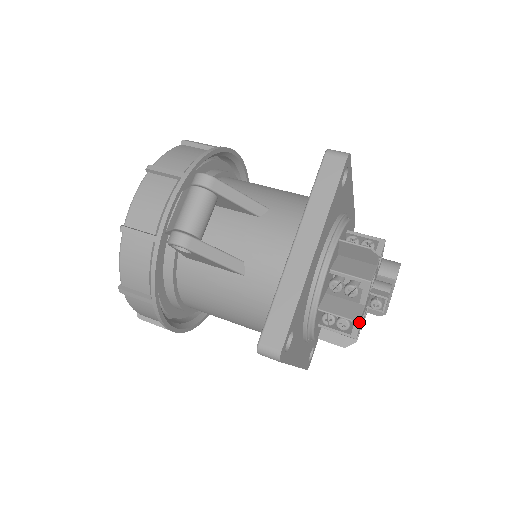
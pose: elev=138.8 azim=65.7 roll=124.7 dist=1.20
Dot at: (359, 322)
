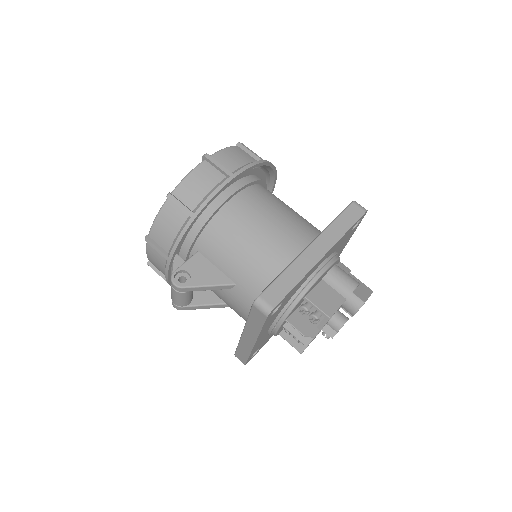
Dot at: occluded
